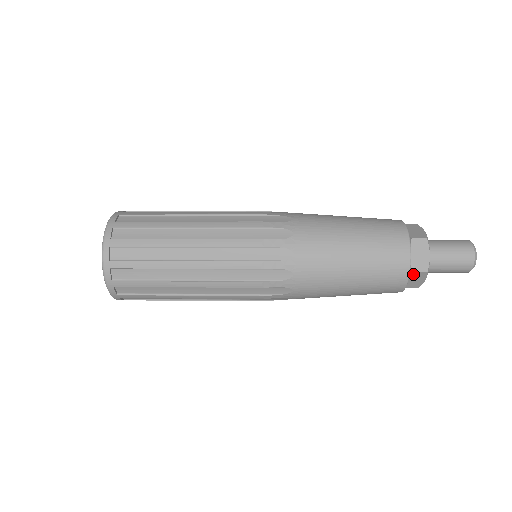
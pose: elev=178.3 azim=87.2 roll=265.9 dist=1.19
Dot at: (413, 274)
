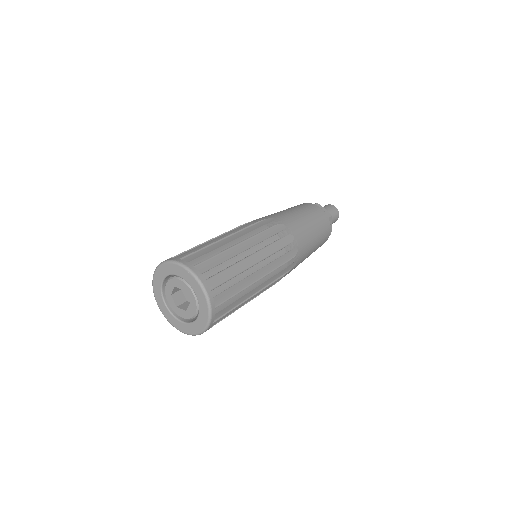
Dot at: occluded
